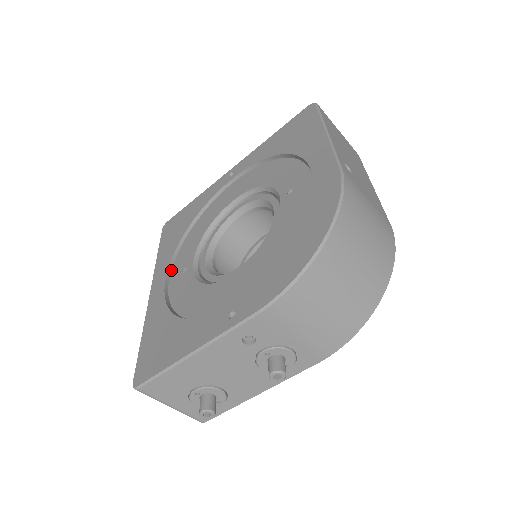
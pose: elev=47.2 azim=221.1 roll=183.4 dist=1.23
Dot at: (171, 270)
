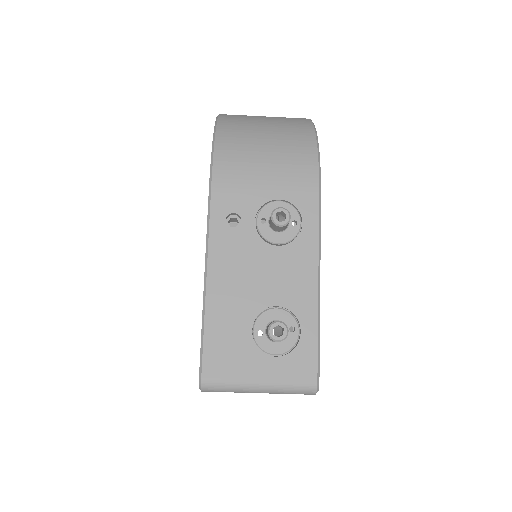
Dot at: occluded
